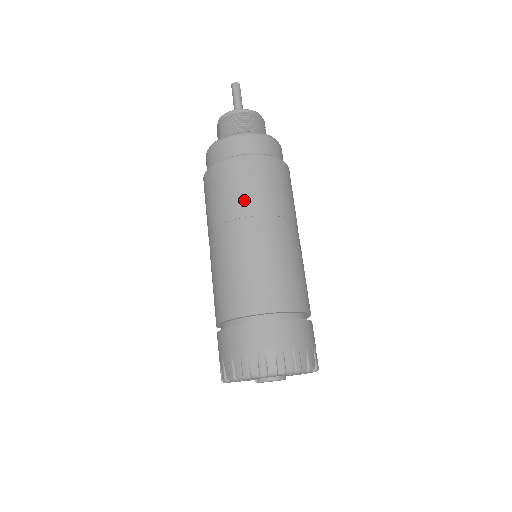
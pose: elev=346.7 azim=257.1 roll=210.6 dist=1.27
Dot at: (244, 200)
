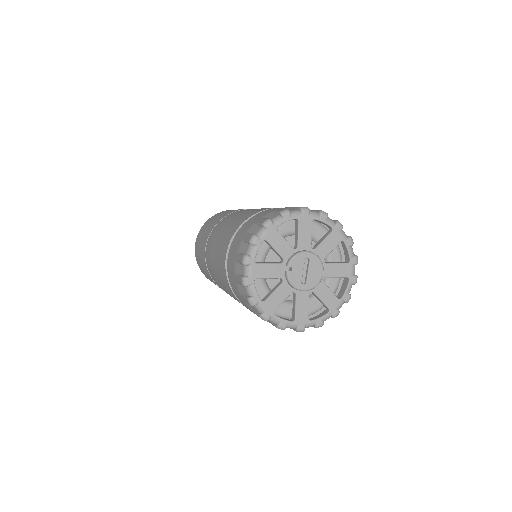
Dot at: (232, 211)
